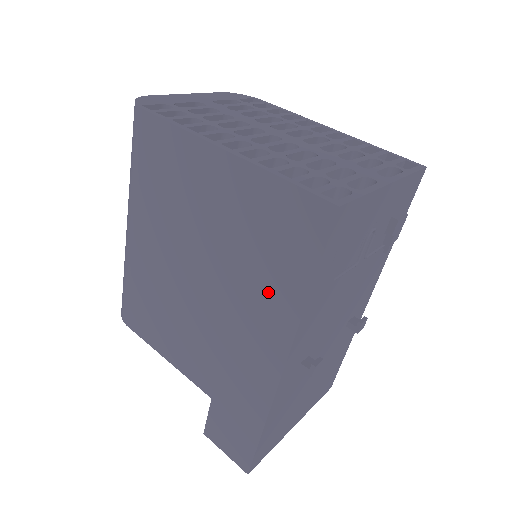
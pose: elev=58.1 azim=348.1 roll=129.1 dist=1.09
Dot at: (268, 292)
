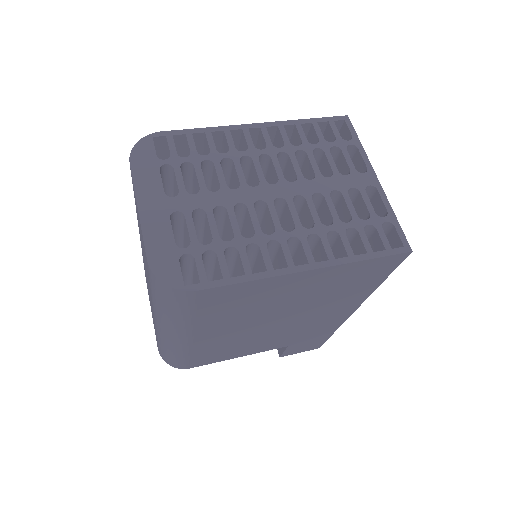
Dot at: (346, 298)
